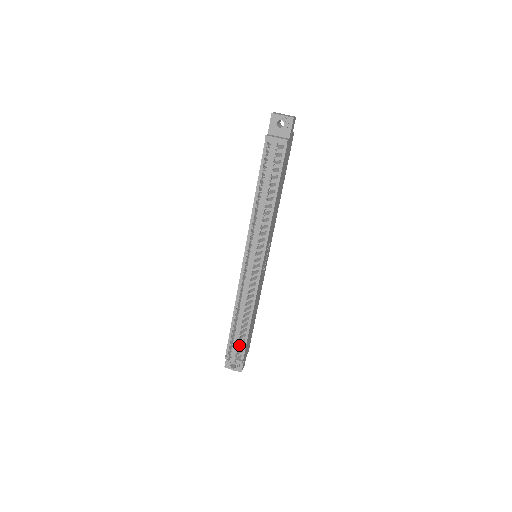
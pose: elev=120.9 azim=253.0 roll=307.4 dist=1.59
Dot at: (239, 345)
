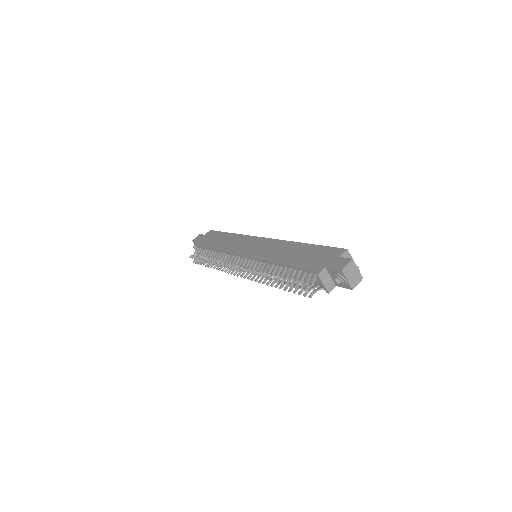
Dot at: occluded
